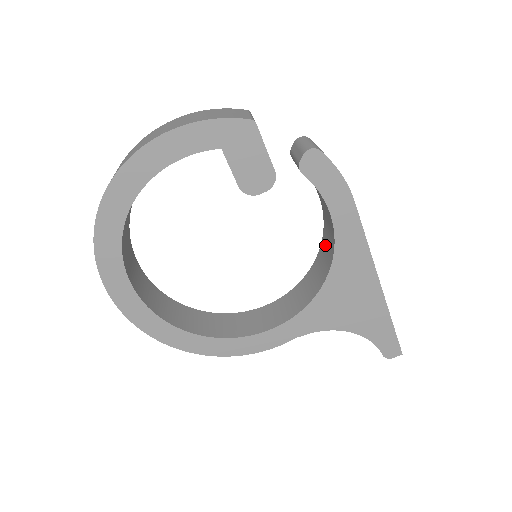
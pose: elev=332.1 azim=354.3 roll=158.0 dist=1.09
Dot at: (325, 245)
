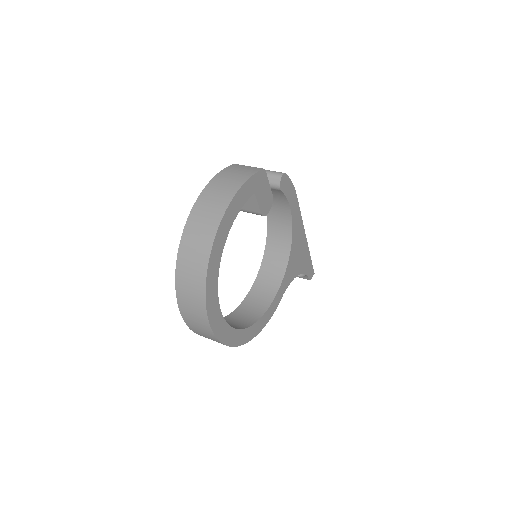
Dot at: (275, 230)
